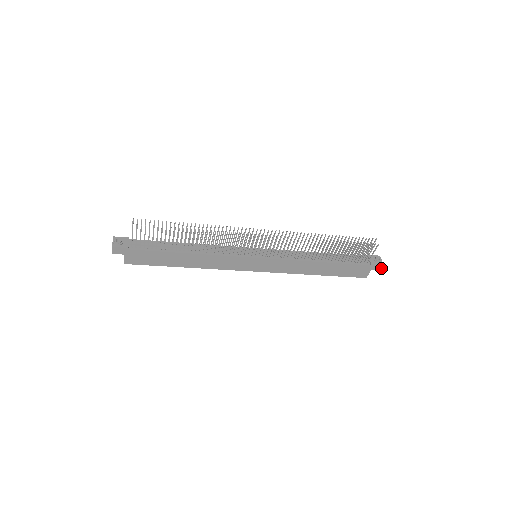
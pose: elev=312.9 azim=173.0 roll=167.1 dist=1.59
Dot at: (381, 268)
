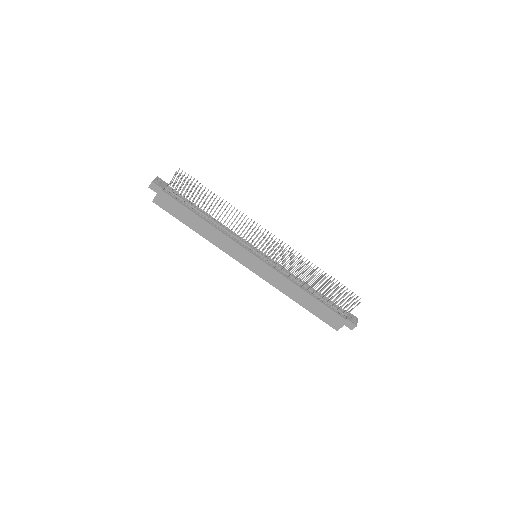
Dot at: occluded
